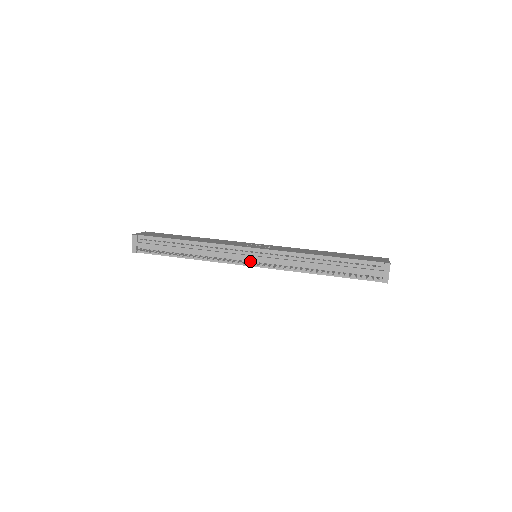
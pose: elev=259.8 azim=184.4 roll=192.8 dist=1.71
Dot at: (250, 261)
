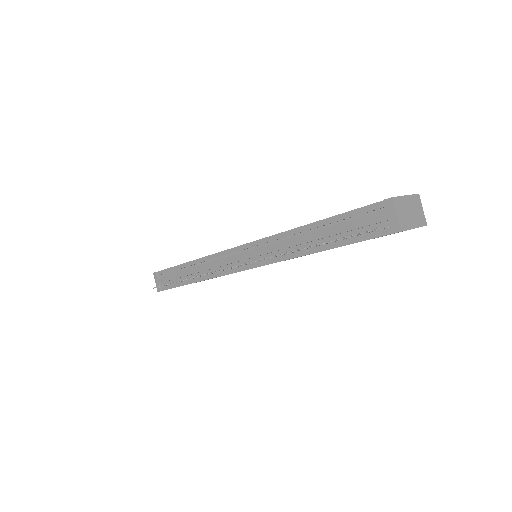
Dot at: occluded
